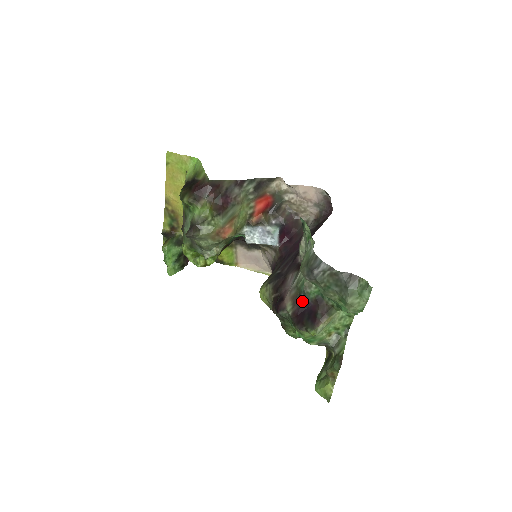
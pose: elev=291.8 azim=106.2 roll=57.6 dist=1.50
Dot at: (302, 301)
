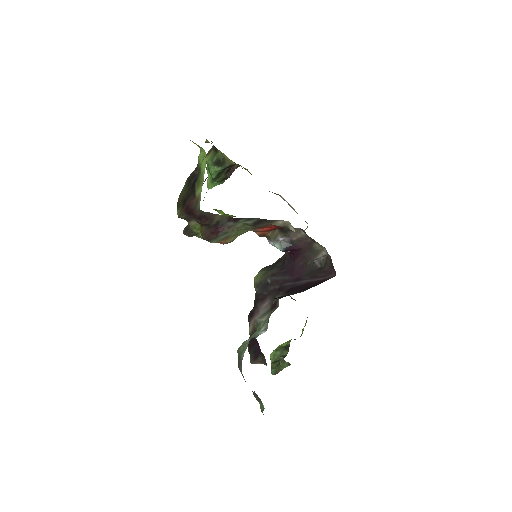
Dot at: occluded
